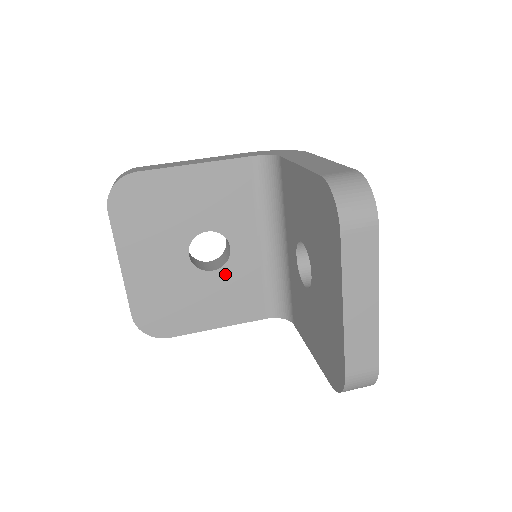
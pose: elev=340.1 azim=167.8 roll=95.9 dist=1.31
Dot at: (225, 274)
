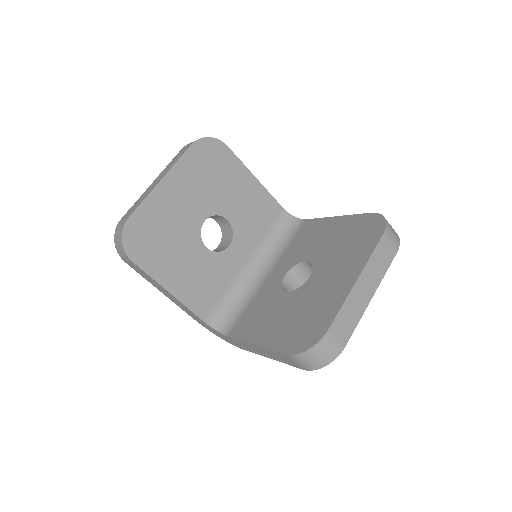
Dot at: (211, 259)
